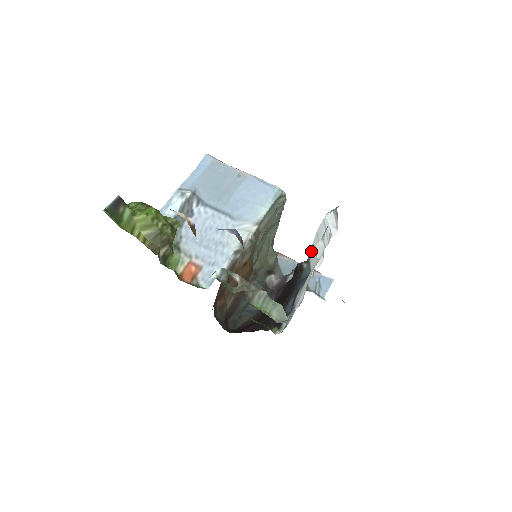
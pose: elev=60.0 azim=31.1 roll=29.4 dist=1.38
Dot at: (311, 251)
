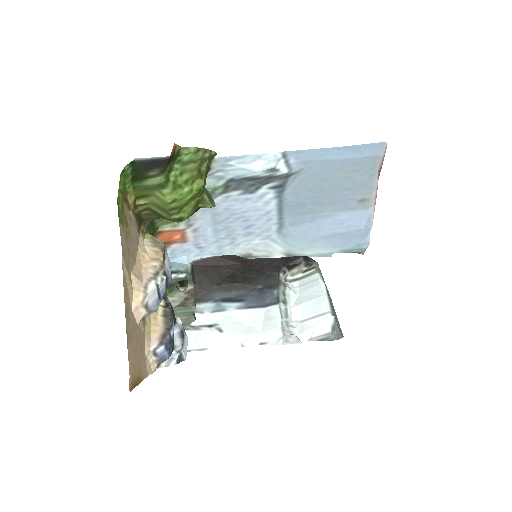
Dot at: (316, 274)
